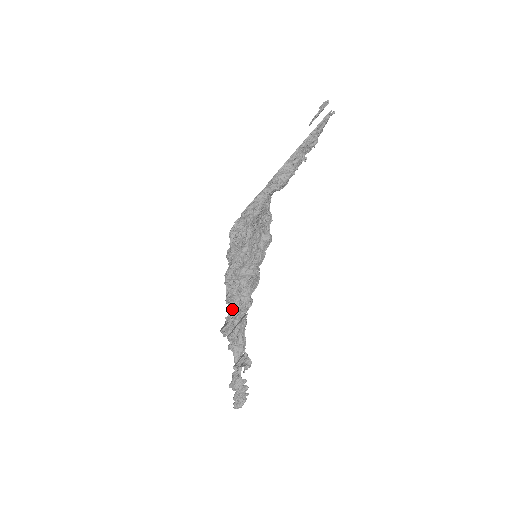
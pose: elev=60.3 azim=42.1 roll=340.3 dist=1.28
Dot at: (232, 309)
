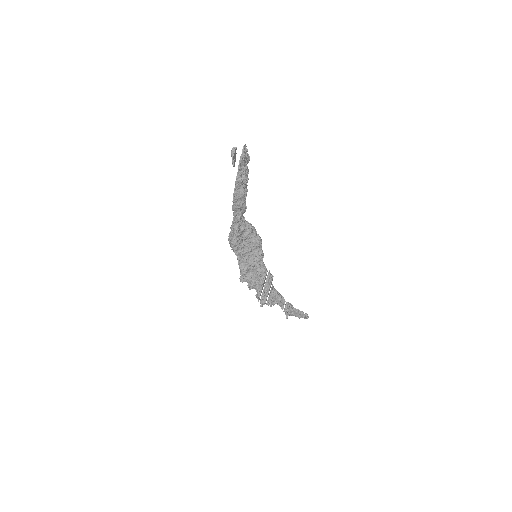
Dot at: (256, 296)
